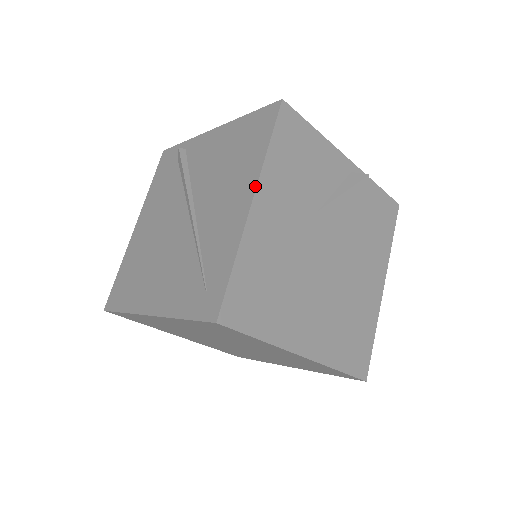
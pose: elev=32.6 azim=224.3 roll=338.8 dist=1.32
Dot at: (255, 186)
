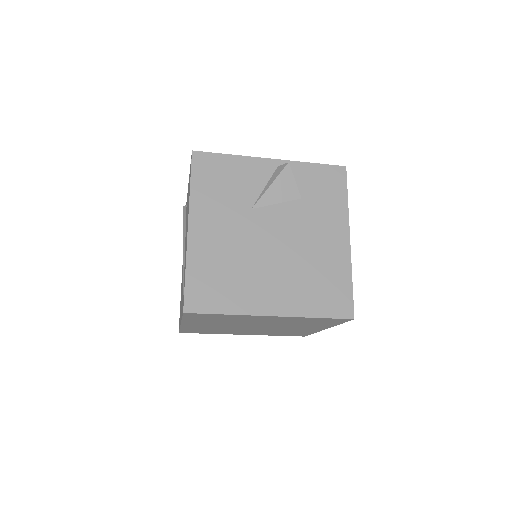
Dot at: (188, 216)
